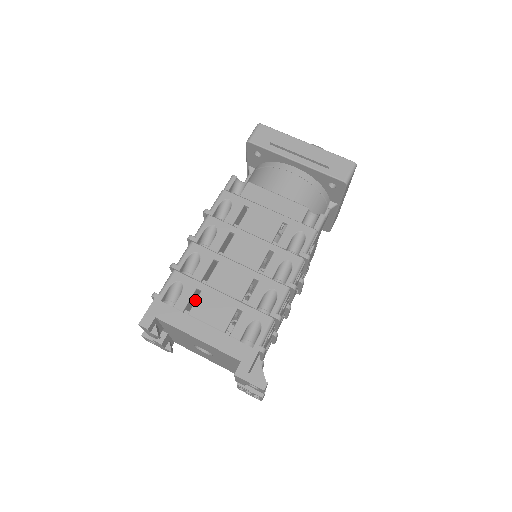
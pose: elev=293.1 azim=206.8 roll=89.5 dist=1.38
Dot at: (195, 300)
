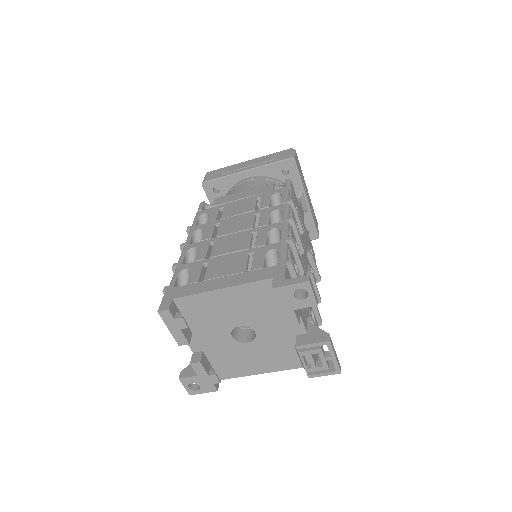
Dot at: occluded
